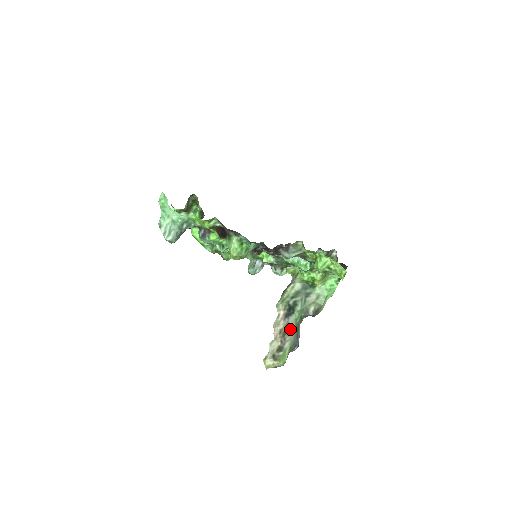
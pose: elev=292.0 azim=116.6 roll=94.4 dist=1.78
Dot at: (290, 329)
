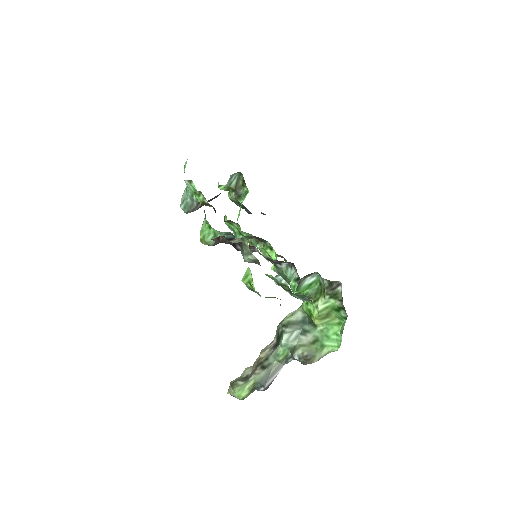
Dot at: (267, 362)
